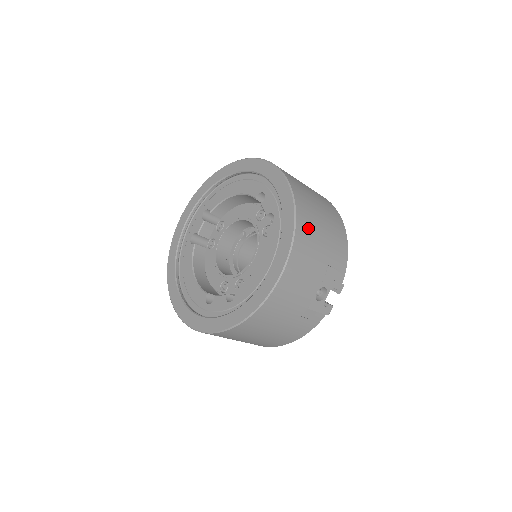
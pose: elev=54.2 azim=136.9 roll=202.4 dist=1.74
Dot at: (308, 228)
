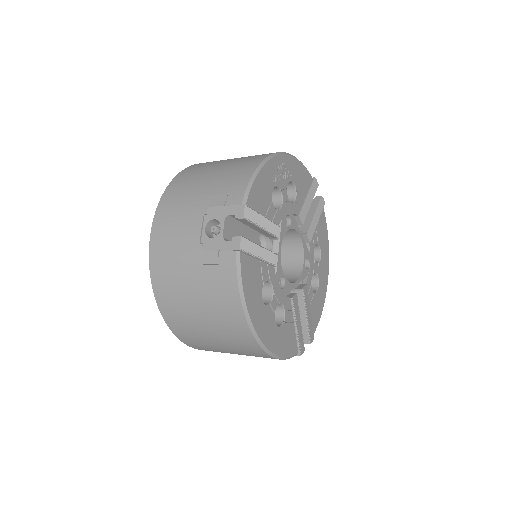
Dot at: (187, 180)
